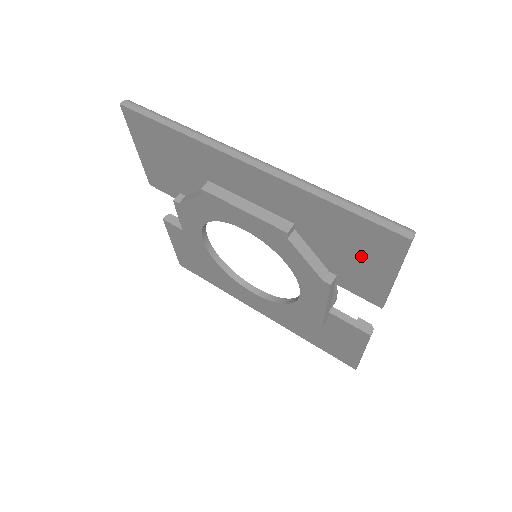
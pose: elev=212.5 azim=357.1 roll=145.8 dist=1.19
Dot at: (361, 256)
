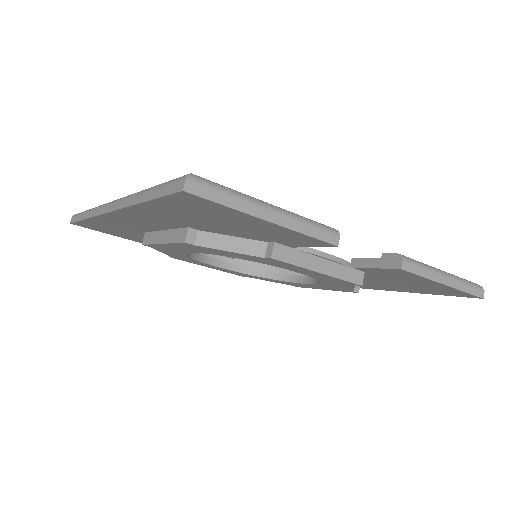
Dot at: (230, 221)
